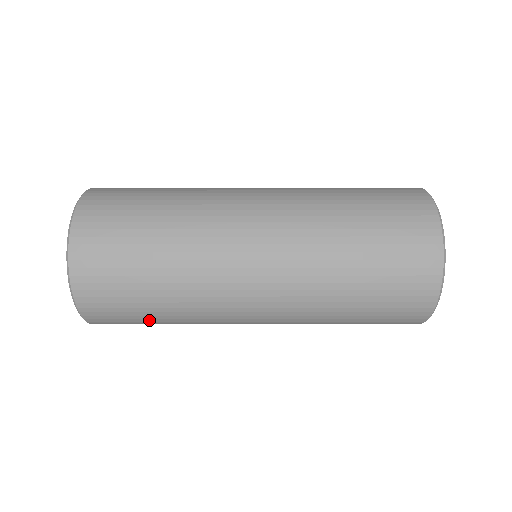
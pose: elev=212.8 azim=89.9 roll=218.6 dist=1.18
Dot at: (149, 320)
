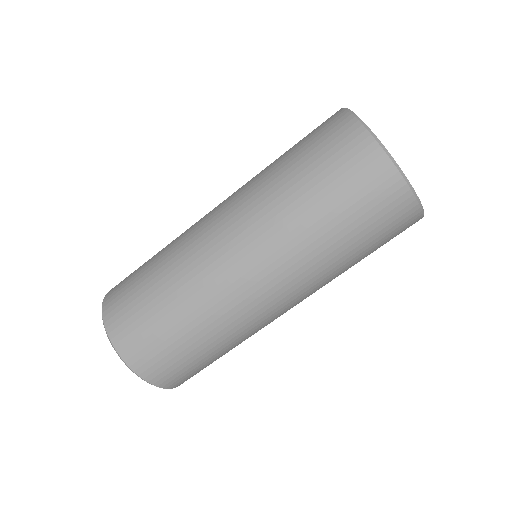
Dot at: (184, 346)
